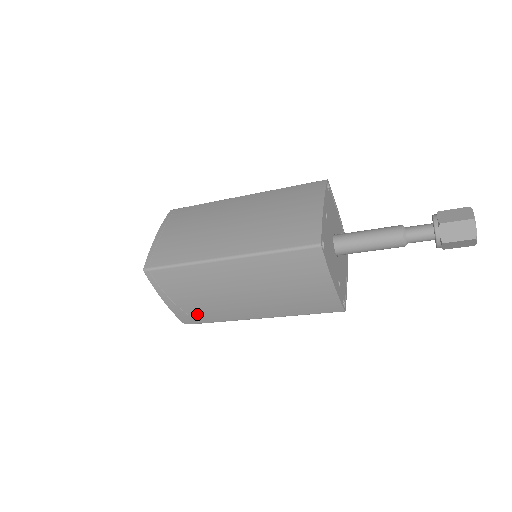
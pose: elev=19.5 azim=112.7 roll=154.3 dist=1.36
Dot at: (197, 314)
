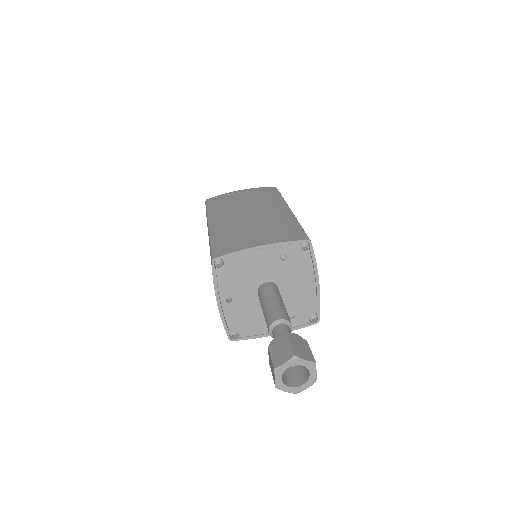
Dot at: occluded
